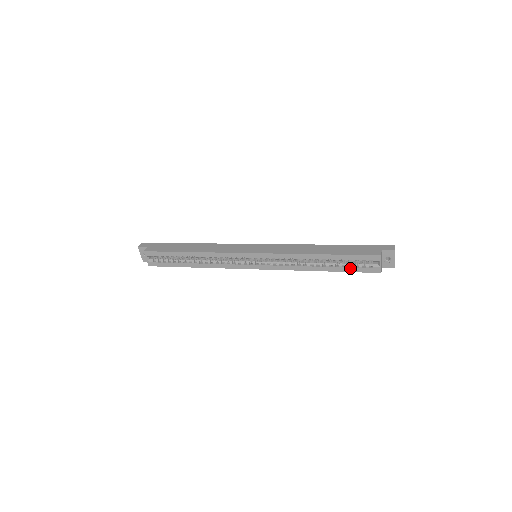
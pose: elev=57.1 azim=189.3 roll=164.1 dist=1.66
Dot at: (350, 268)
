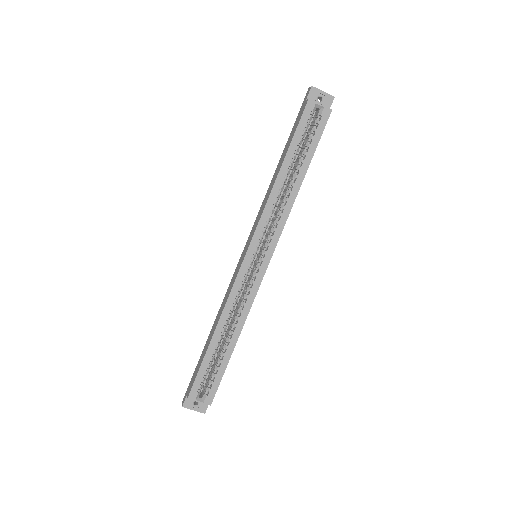
Dot at: (312, 143)
